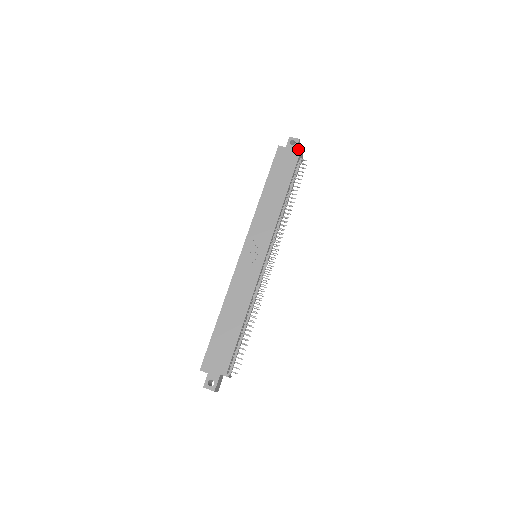
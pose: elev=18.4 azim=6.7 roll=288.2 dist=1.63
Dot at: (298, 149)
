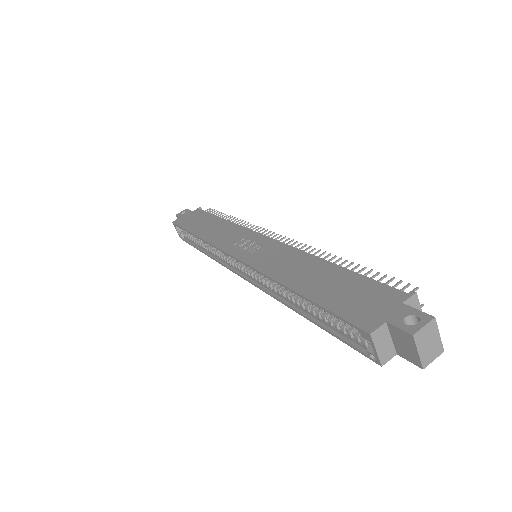
Dot at: occluded
